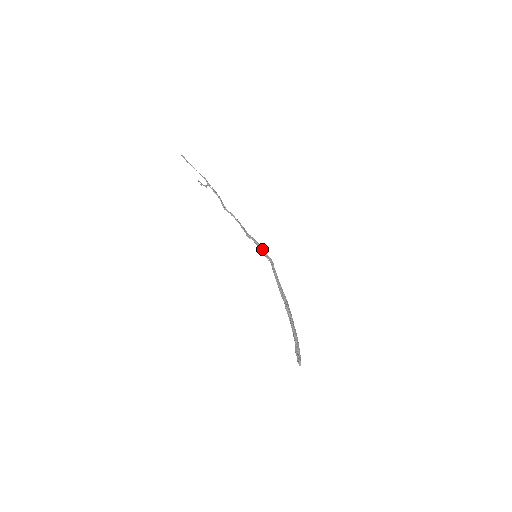
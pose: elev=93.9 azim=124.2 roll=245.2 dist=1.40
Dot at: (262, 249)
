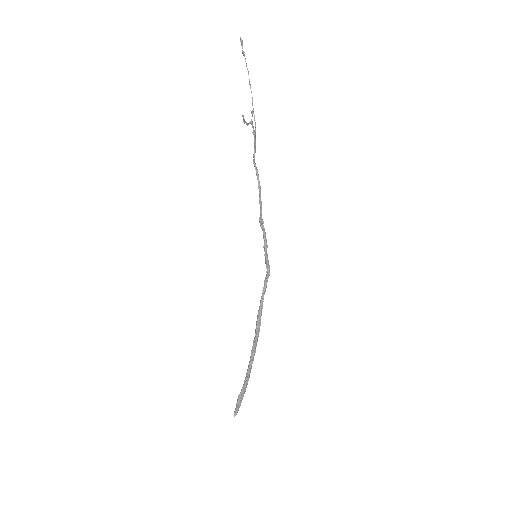
Dot at: occluded
